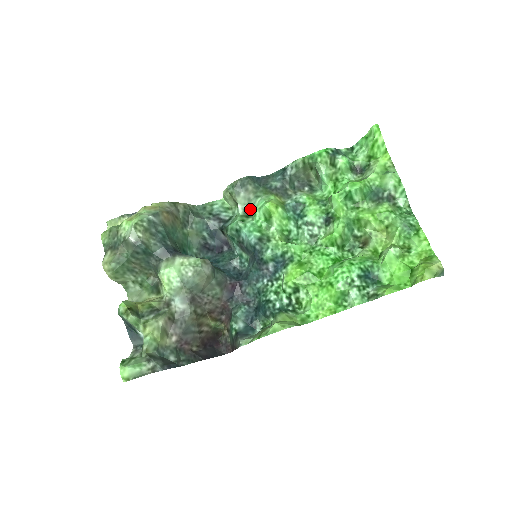
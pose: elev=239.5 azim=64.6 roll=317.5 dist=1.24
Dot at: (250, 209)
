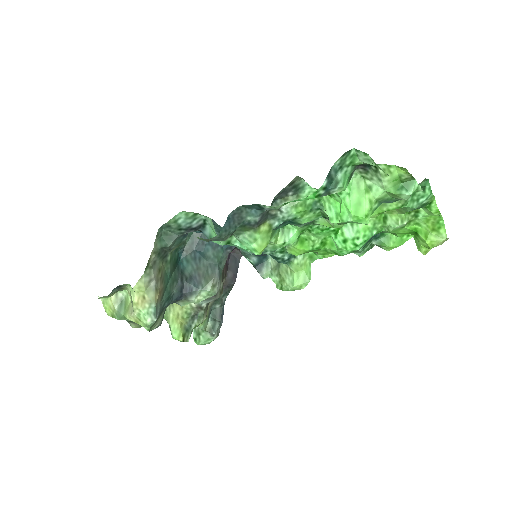
Dot at: occluded
